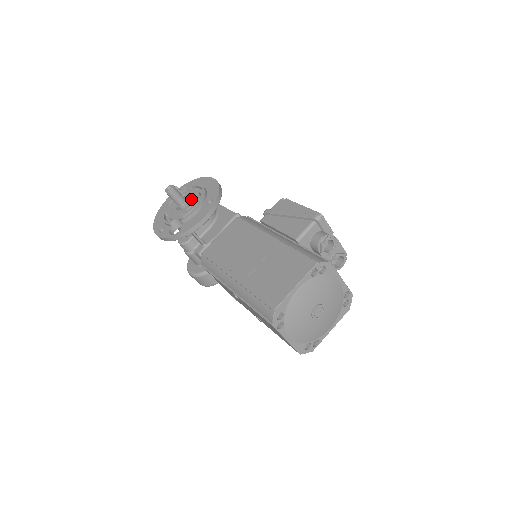
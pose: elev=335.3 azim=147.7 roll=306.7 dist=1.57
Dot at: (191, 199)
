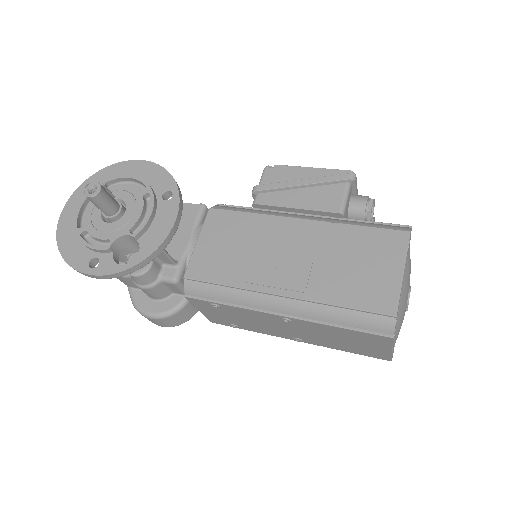
Dot at: (126, 200)
